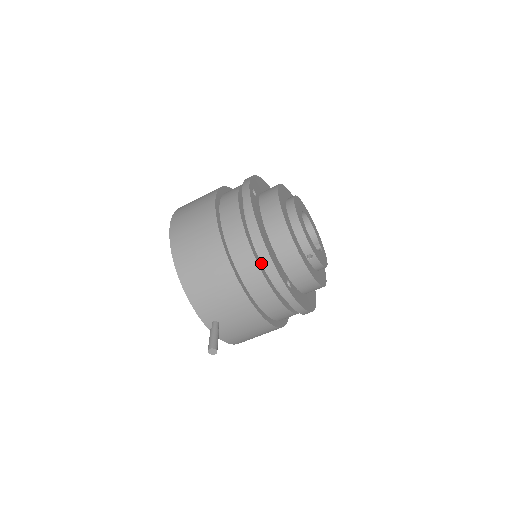
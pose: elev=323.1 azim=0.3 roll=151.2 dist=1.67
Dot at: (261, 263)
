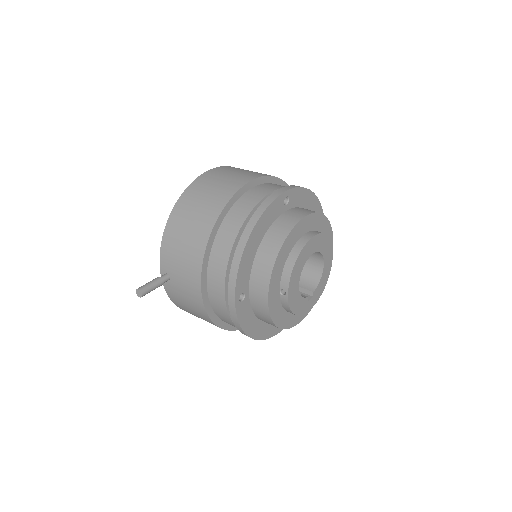
Dot at: occluded
